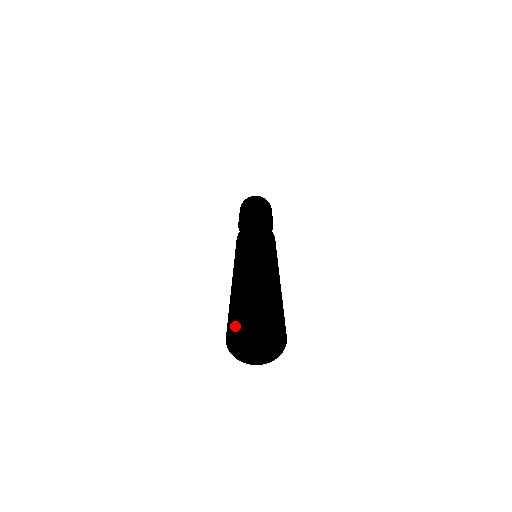
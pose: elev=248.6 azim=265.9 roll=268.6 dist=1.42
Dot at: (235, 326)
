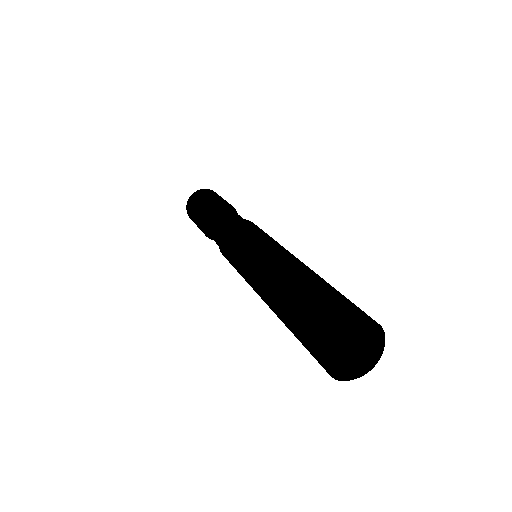
Dot at: (331, 366)
